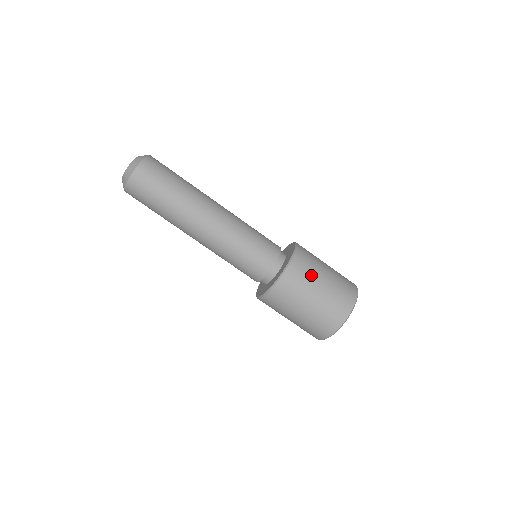
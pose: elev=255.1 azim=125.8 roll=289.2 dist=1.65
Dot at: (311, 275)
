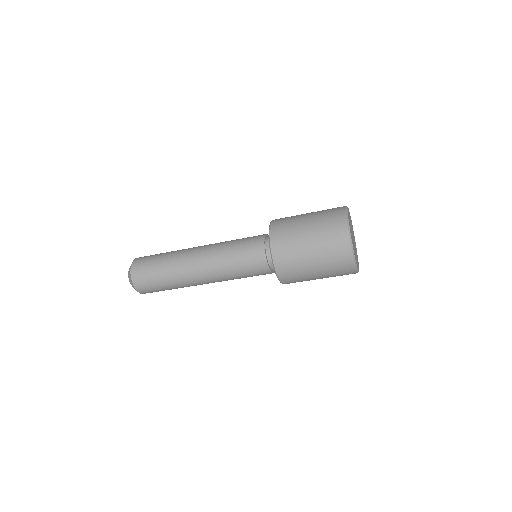
Dot at: (301, 273)
